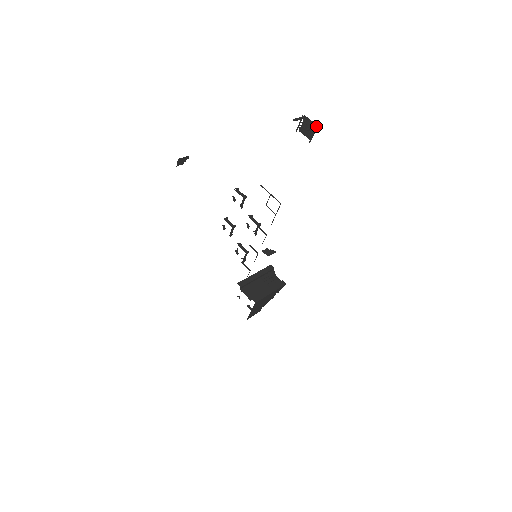
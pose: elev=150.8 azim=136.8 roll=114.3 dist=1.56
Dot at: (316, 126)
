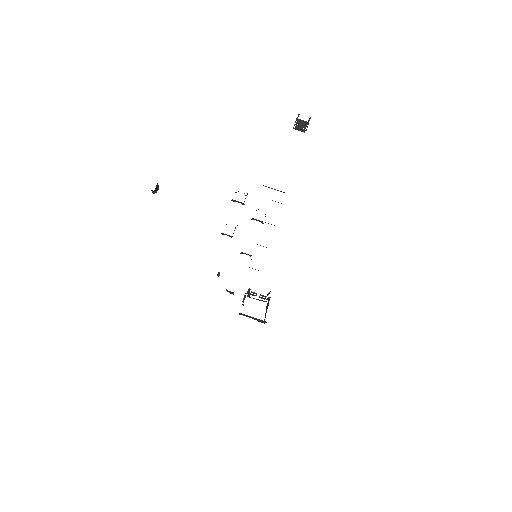
Dot at: (308, 122)
